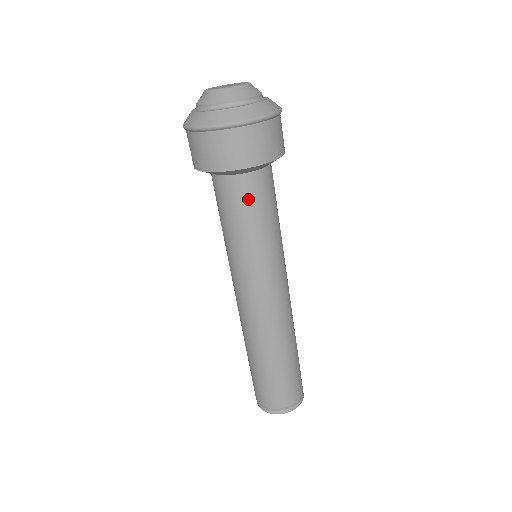
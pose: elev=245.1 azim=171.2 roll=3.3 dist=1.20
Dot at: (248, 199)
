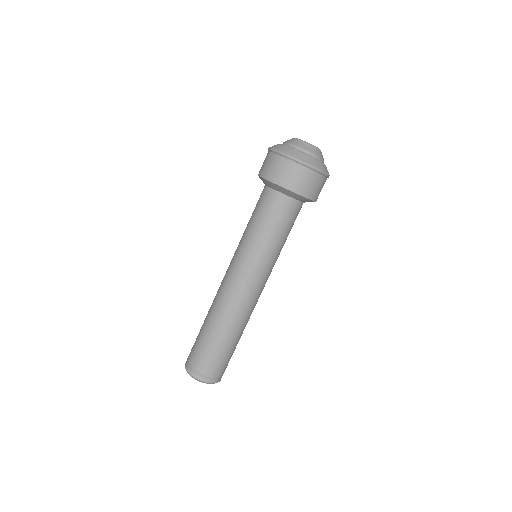
Dot at: (266, 206)
